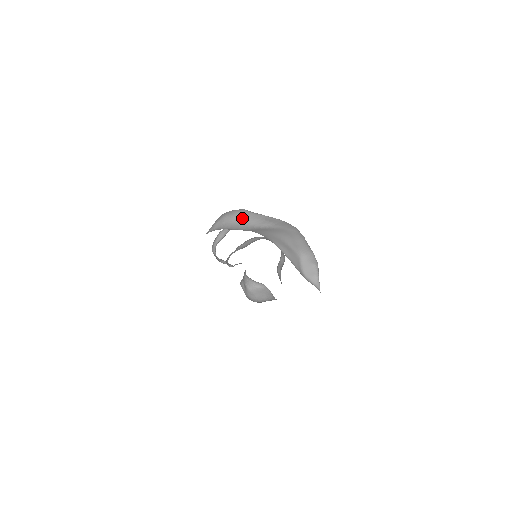
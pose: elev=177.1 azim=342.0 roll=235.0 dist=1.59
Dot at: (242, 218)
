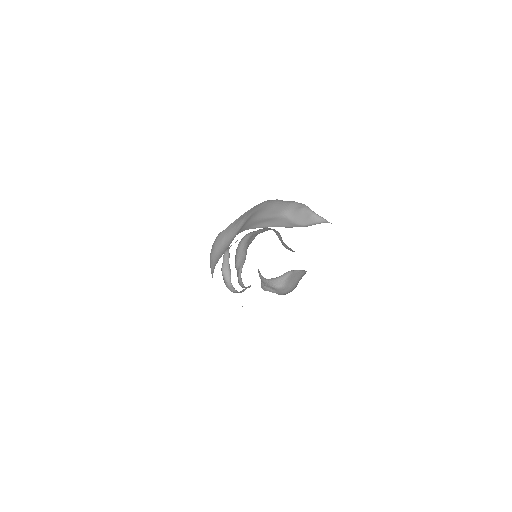
Dot at: (221, 242)
